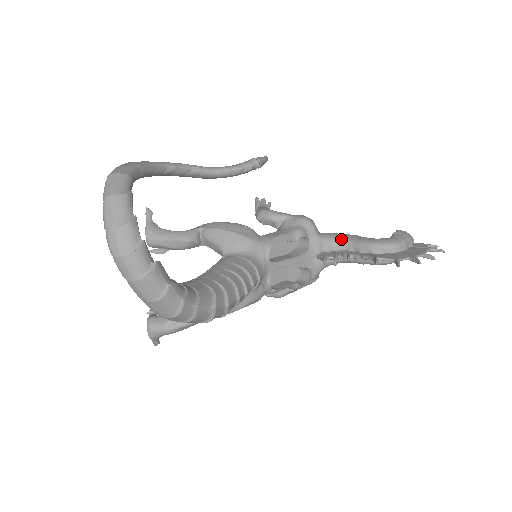
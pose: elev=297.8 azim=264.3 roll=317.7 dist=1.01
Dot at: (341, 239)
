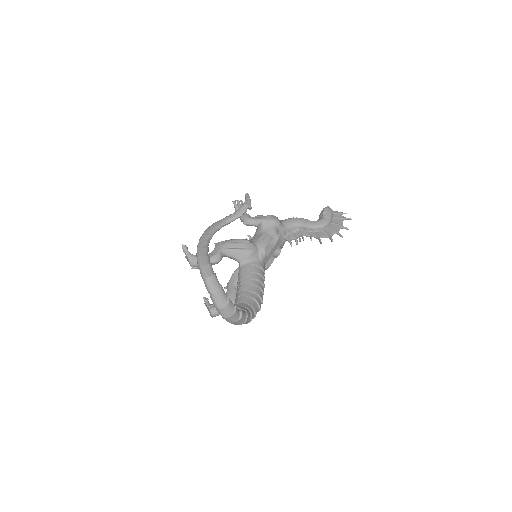
Dot at: (295, 224)
